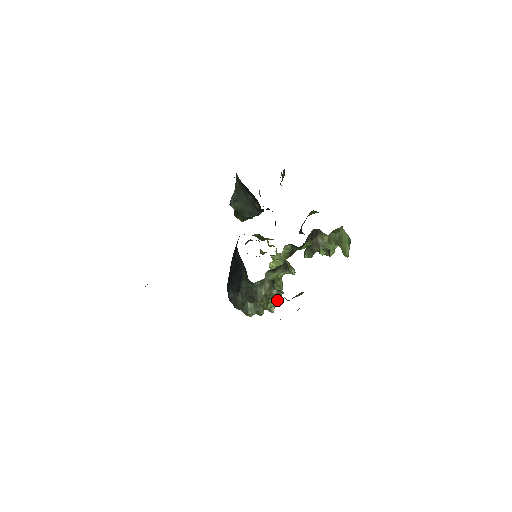
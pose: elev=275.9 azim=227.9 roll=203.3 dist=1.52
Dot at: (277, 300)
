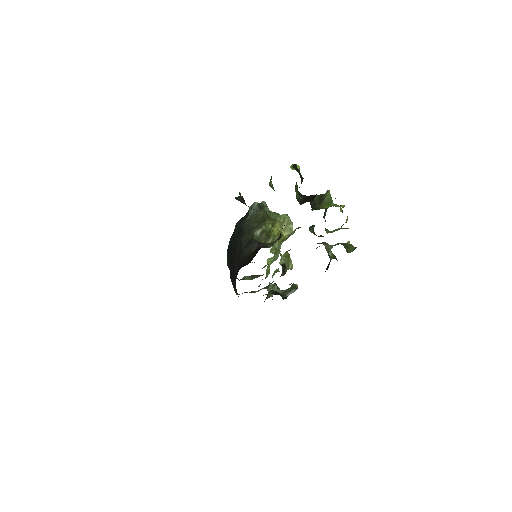
Dot at: (274, 260)
